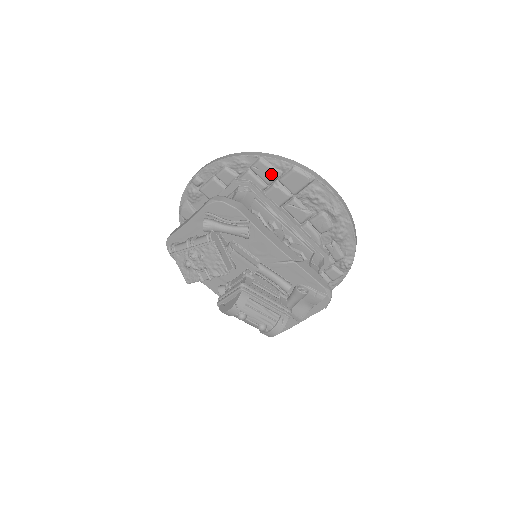
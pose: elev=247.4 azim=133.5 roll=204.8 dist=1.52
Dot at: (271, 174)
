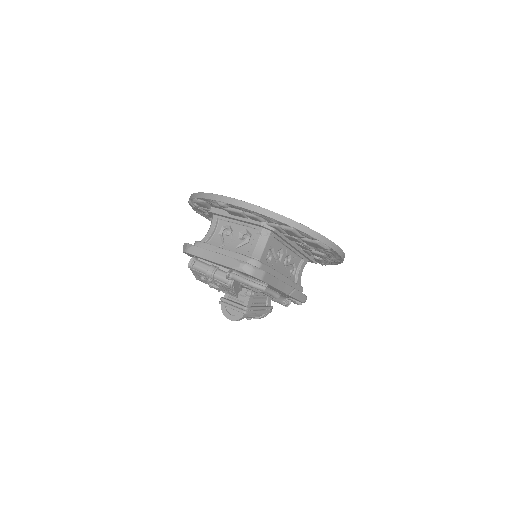
Dot at: (296, 236)
